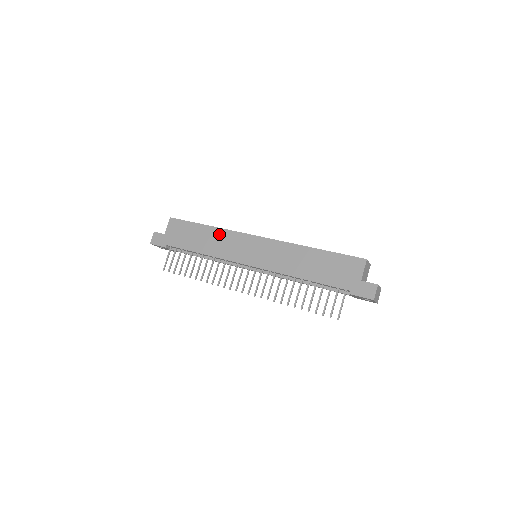
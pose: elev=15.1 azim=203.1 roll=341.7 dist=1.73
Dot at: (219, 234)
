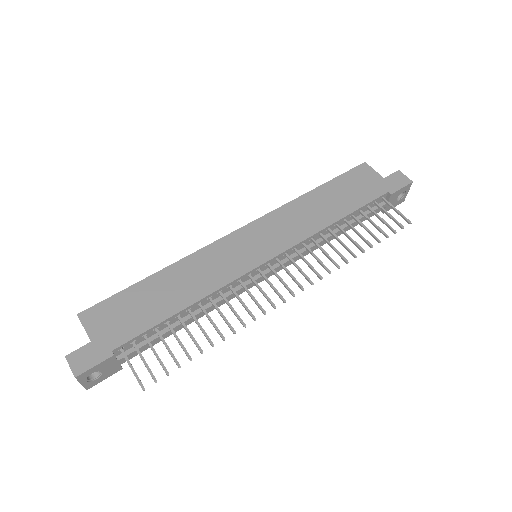
Dot at: (186, 266)
